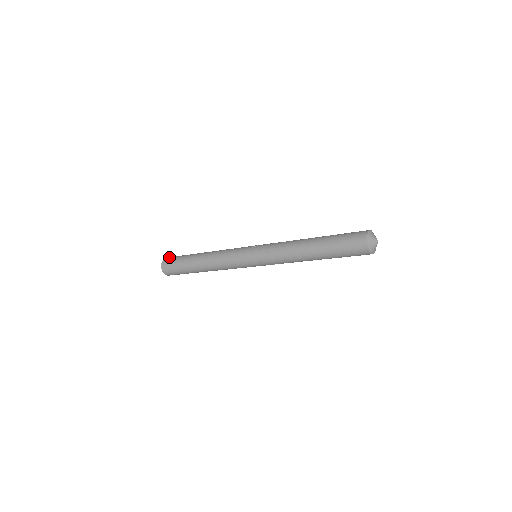
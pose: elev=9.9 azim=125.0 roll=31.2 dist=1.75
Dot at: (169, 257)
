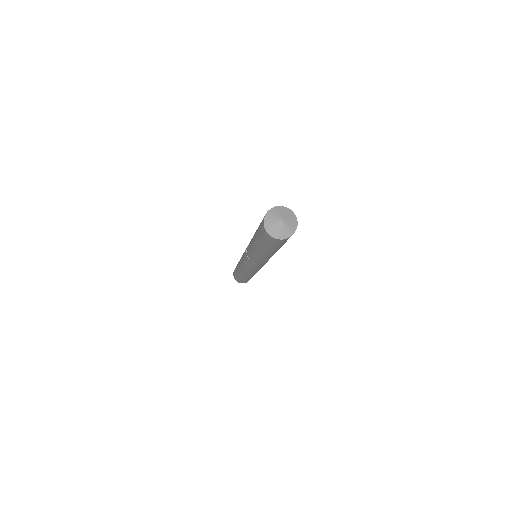
Dot at: occluded
